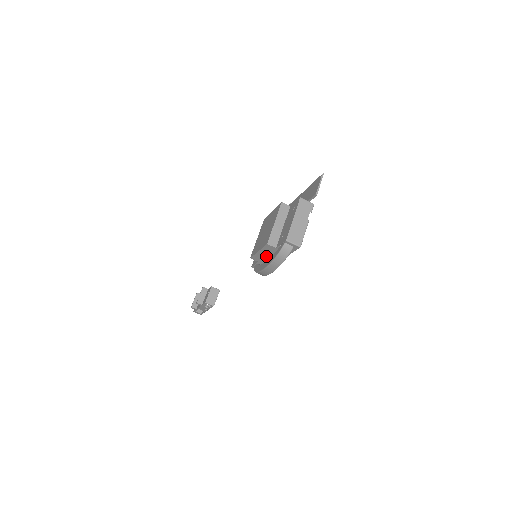
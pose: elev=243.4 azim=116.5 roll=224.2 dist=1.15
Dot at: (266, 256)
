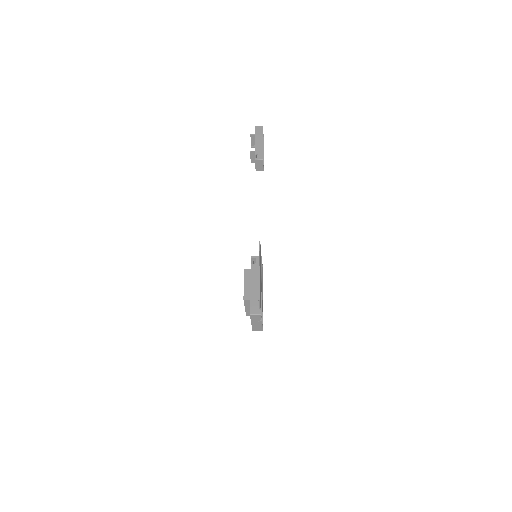
Dot at: occluded
